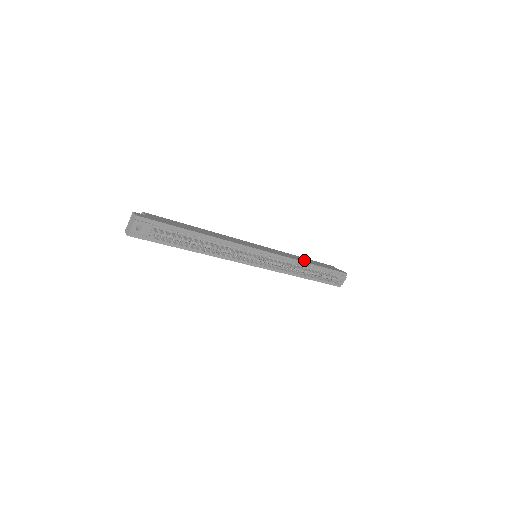
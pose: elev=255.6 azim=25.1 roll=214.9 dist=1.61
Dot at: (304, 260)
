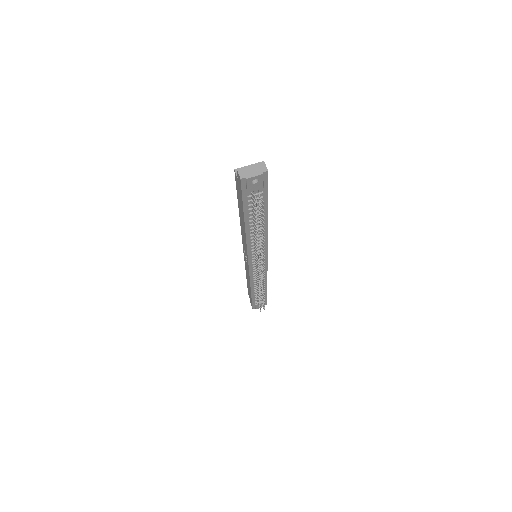
Dot at: occluded
